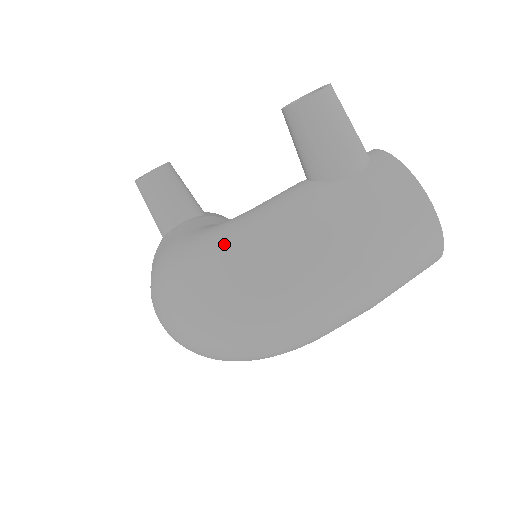
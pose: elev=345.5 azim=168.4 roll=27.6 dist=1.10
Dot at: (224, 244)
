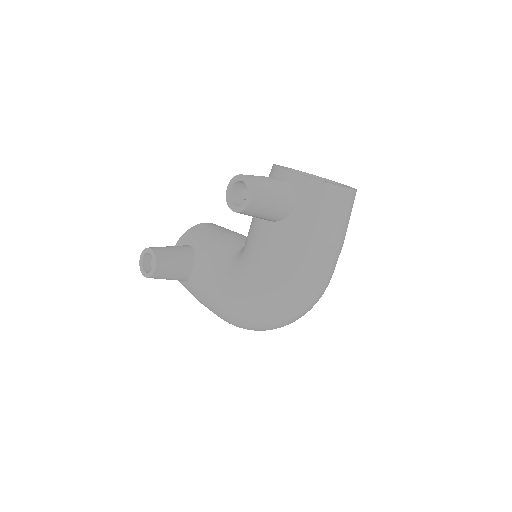
Dot at: (264, 292)
